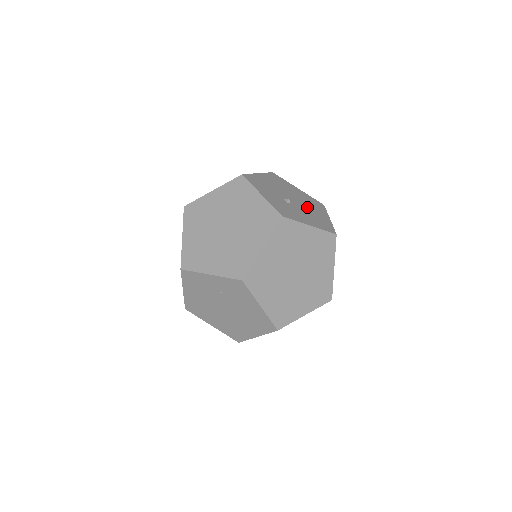
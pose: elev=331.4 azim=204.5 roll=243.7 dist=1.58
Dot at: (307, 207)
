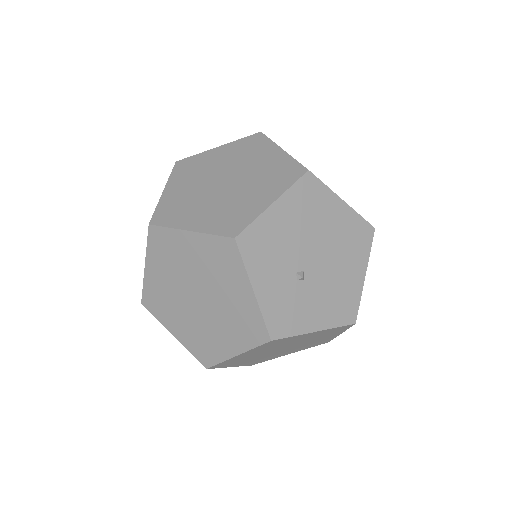
Dot at: (334, 267)
